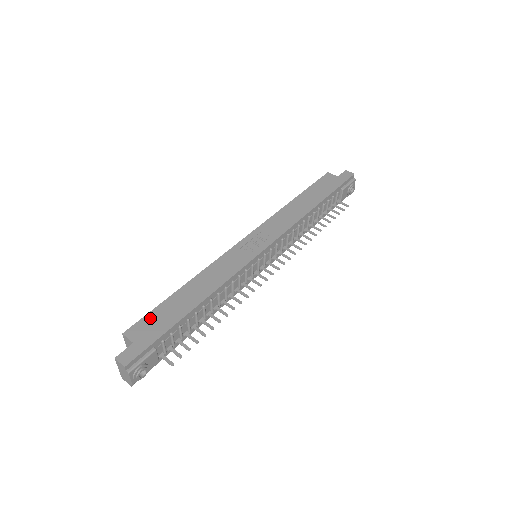
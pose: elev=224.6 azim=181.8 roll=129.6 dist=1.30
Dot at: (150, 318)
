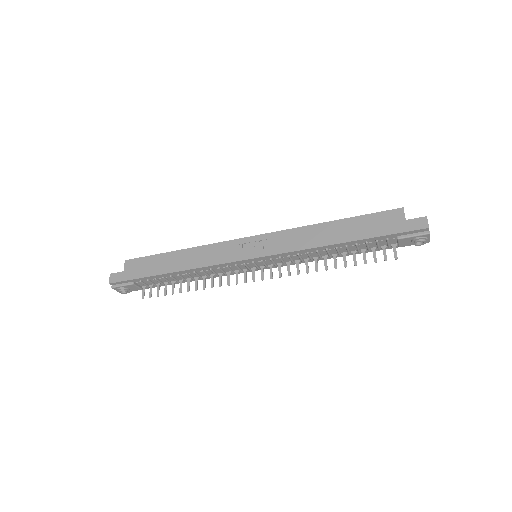
Dot at: (143, 261)
